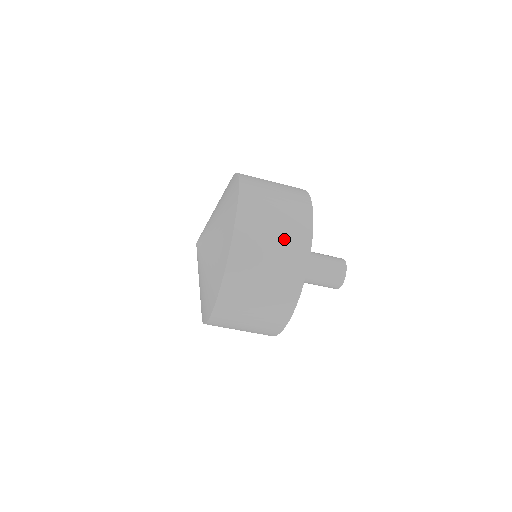
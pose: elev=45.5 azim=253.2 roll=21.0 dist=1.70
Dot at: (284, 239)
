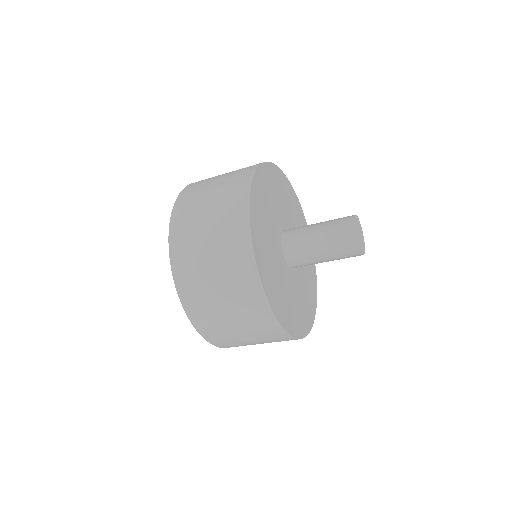
Dot at: (262, 340)
